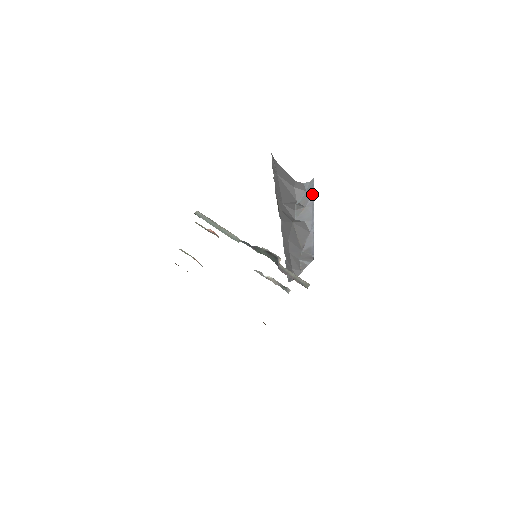
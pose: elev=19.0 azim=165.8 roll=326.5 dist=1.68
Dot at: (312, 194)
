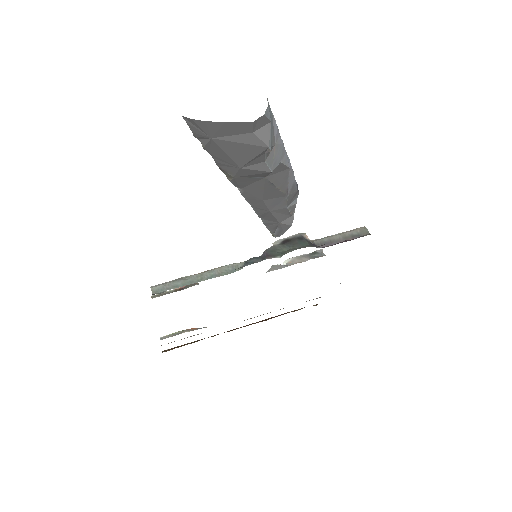
Dot at: (273, 119)
